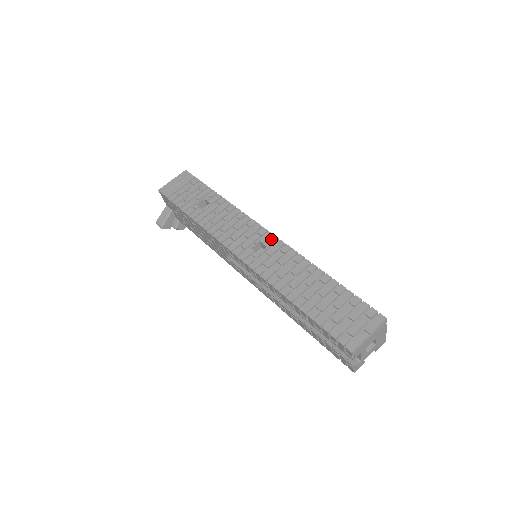
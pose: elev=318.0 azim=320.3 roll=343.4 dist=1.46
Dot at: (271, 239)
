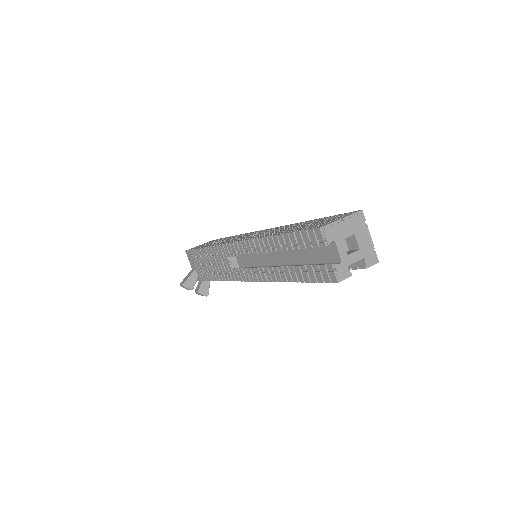
Dot at: (267, 229)
